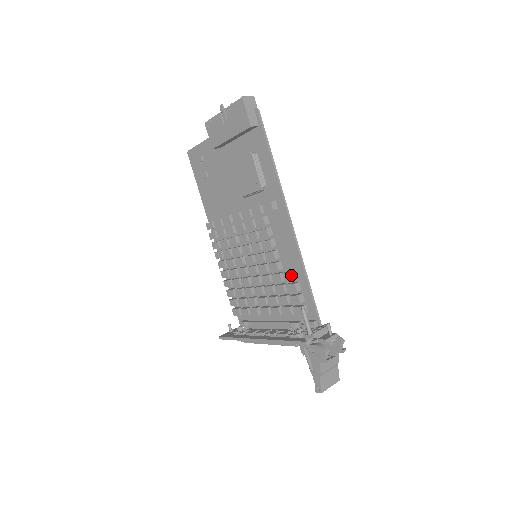
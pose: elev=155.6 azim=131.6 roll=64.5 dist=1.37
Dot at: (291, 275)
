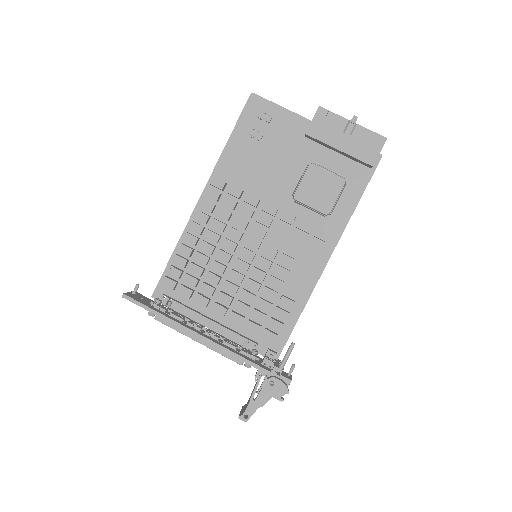
Dot at: (293, 304)
